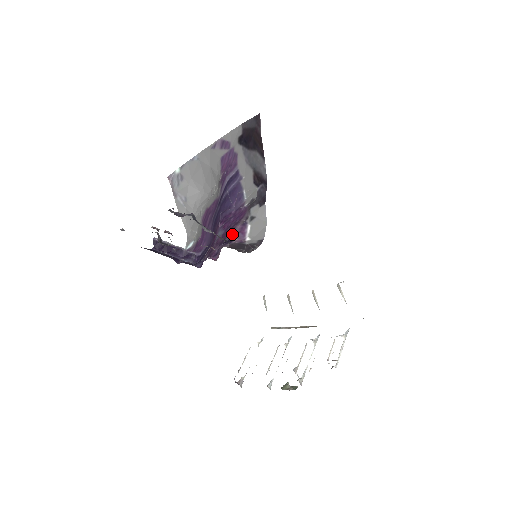
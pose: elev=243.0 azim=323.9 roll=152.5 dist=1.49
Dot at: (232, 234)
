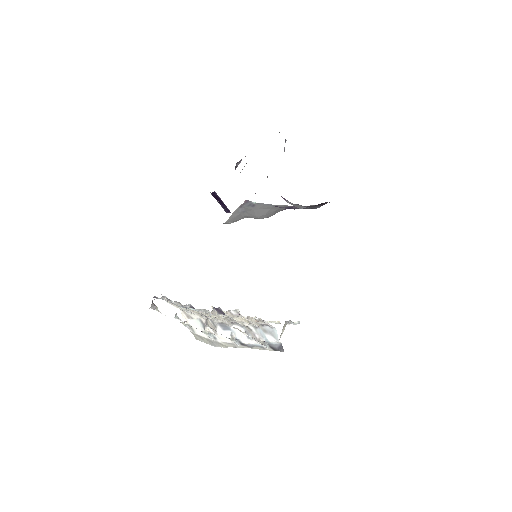
Dot at: occluded
